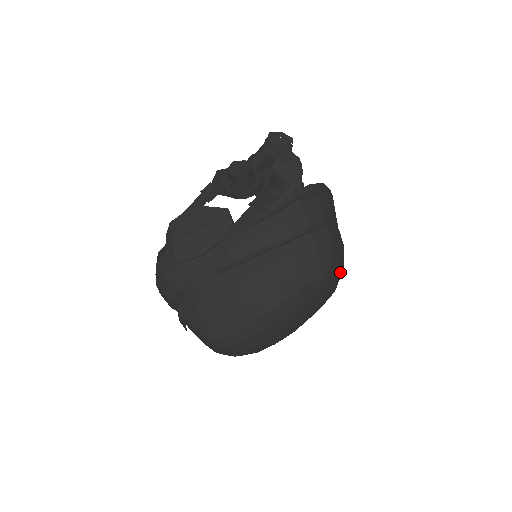
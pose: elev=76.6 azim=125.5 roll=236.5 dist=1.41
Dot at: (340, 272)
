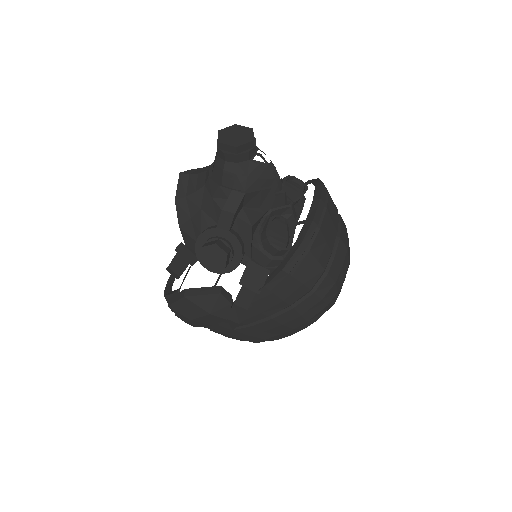
Dot at: occluded
